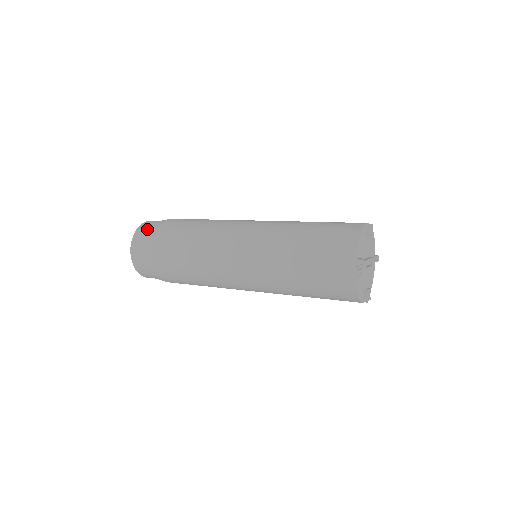
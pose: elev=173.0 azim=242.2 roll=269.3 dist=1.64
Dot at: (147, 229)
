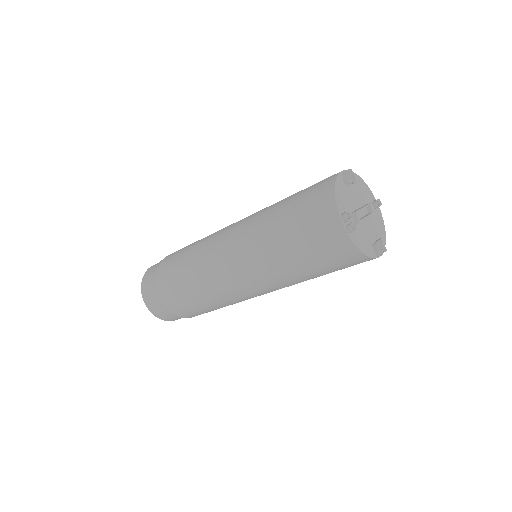
Dot at: (150, 275)
